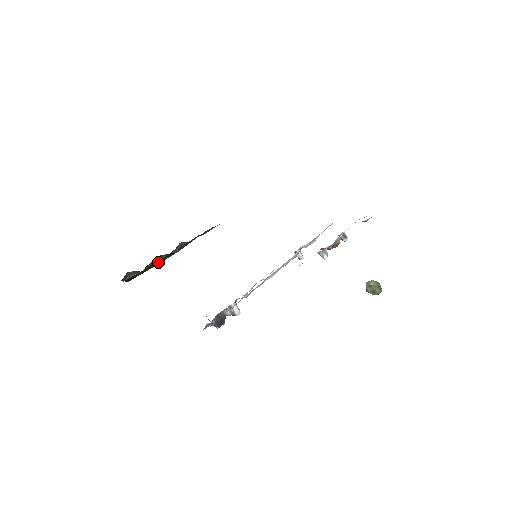
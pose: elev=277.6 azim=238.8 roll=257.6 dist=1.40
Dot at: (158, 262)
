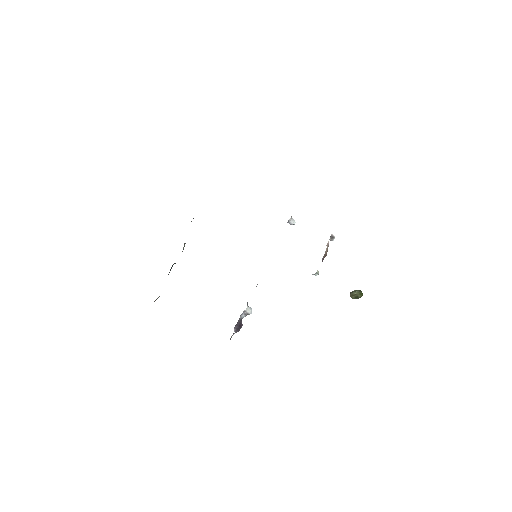
Dot at: (172, 266)
